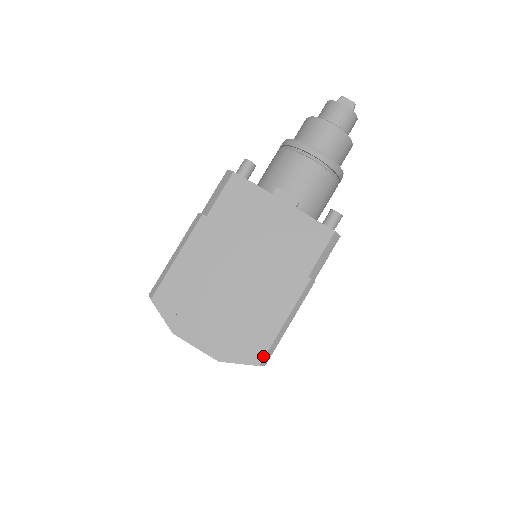
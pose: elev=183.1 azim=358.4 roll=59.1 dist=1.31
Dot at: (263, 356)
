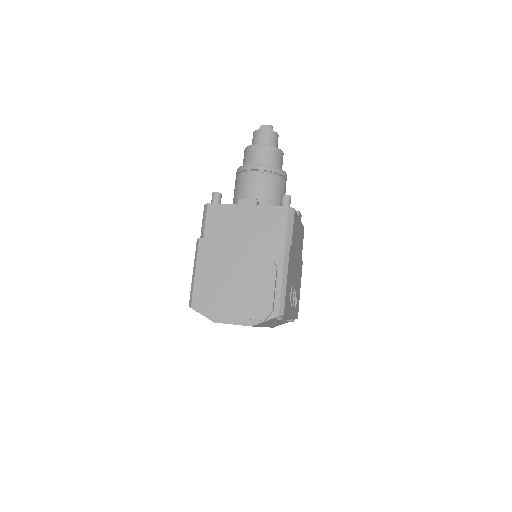
Dot at: (278, 308)
